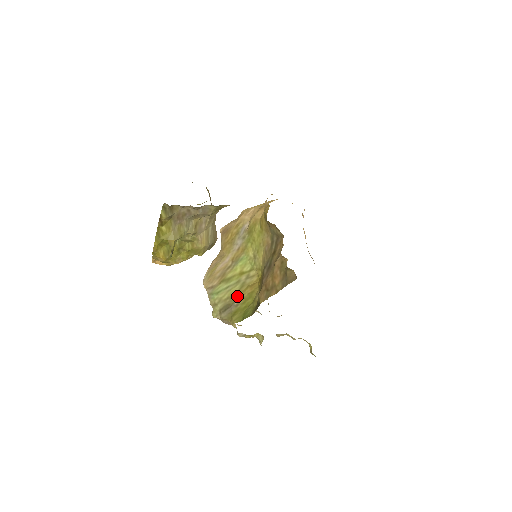
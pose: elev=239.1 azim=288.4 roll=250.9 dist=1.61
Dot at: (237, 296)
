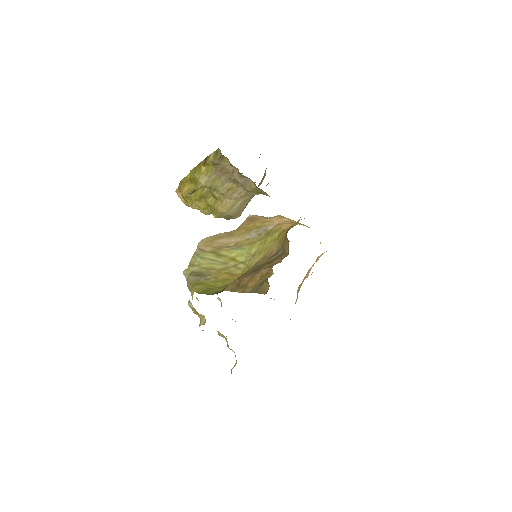
Dot at: (214, 273)
